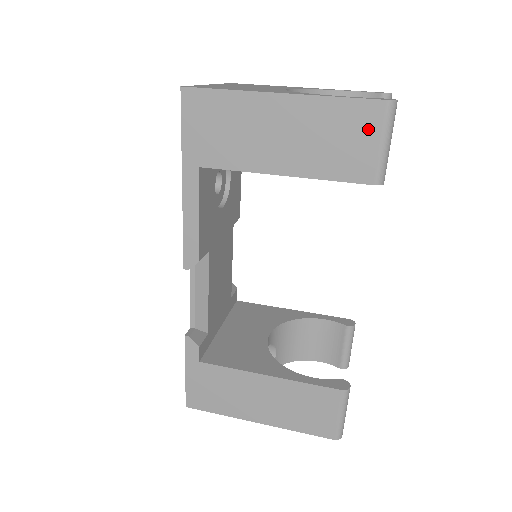
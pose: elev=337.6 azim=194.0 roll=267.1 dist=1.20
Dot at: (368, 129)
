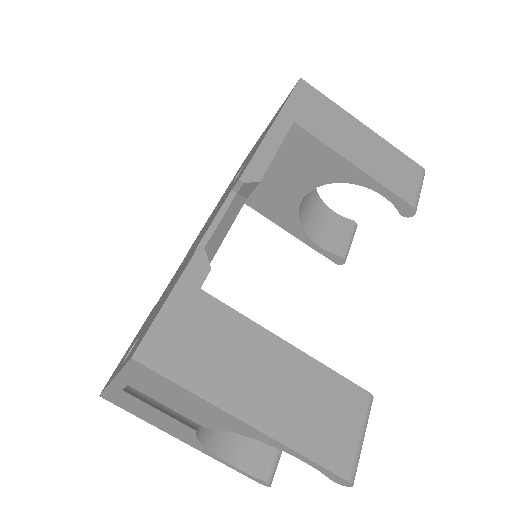
Dot at: (412, 175)
